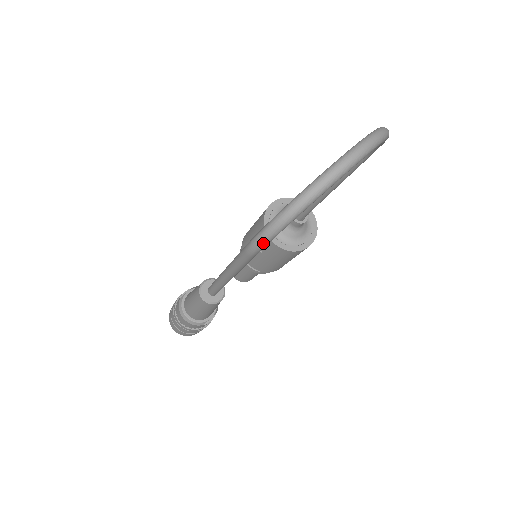
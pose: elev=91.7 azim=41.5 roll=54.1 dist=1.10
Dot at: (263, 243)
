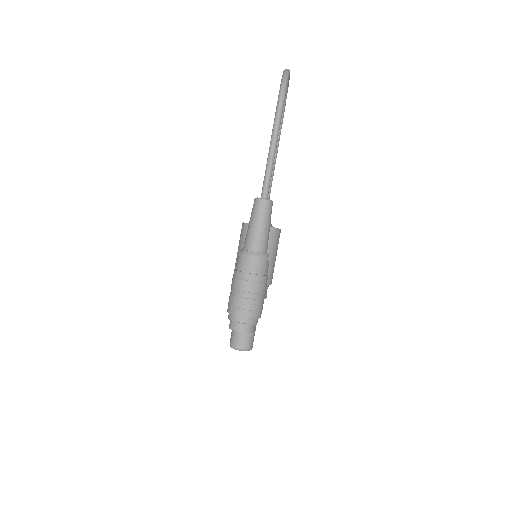
Dot at: (285, 89)
